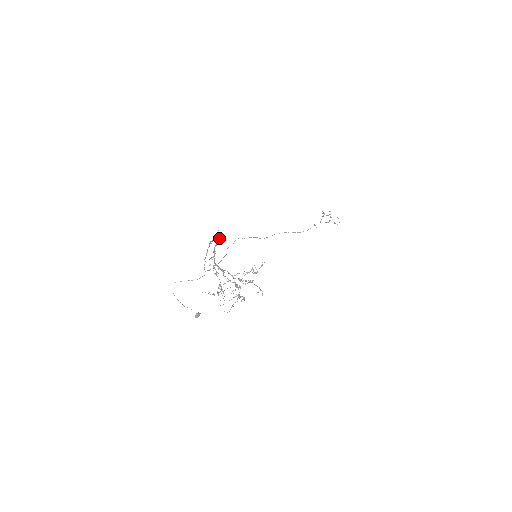
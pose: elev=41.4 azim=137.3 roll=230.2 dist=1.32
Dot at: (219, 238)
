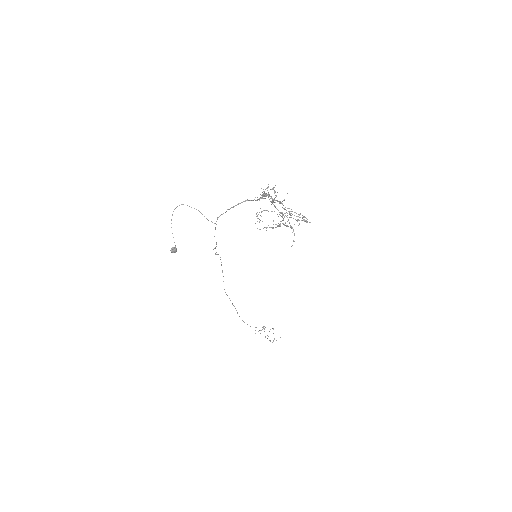
Dot at: (266, 196)
